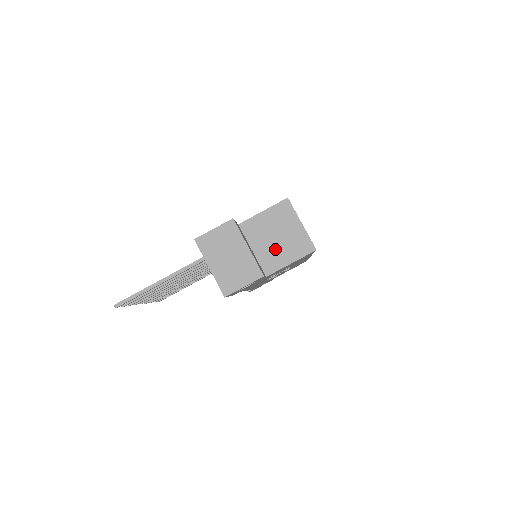
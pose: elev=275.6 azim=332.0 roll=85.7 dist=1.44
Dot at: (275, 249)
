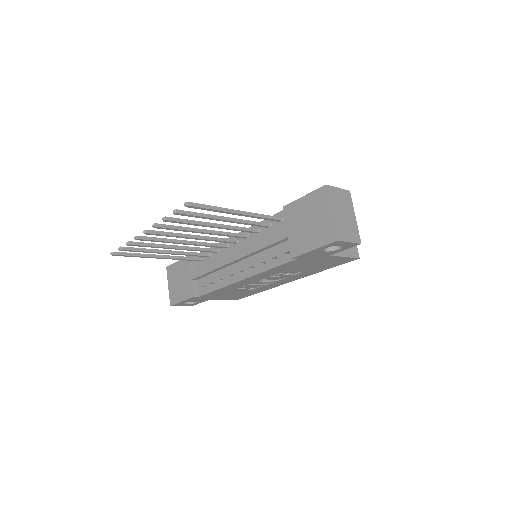
Dot at: occluded
